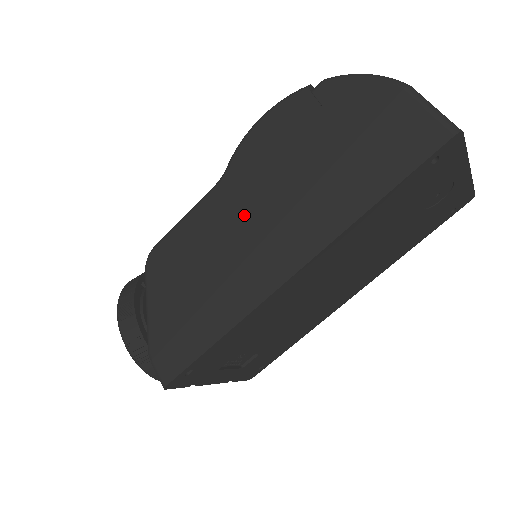
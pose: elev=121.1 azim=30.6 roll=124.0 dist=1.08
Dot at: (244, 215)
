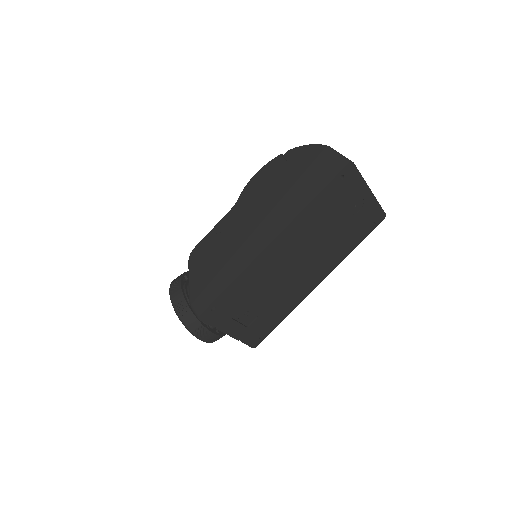
Dot at: (246, 219)
